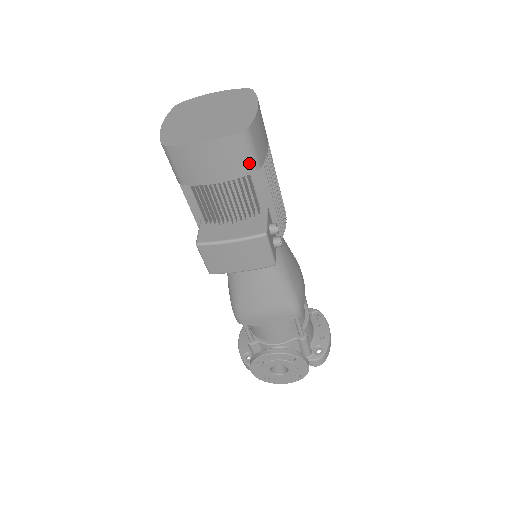
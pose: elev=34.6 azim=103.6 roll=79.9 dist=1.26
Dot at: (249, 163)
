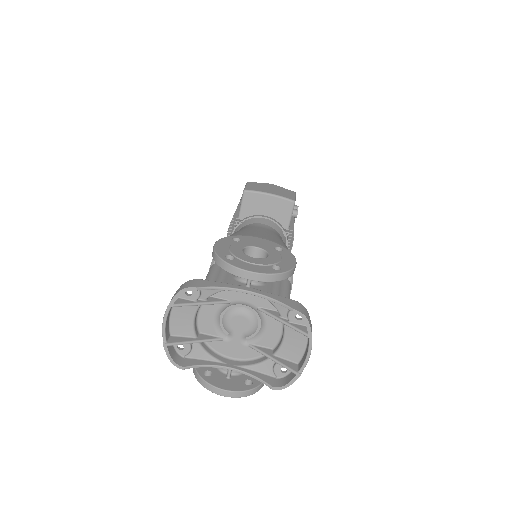
Dot at: occluded
